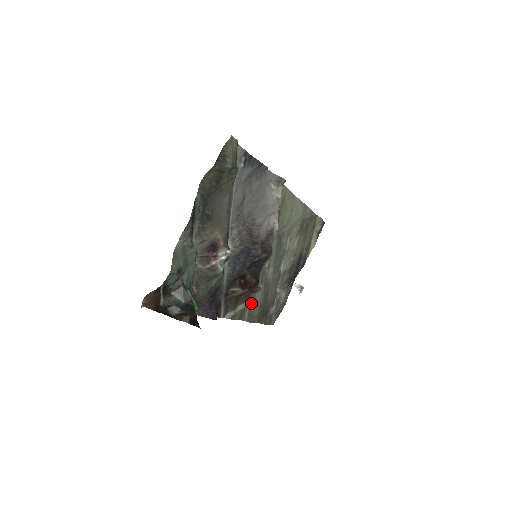
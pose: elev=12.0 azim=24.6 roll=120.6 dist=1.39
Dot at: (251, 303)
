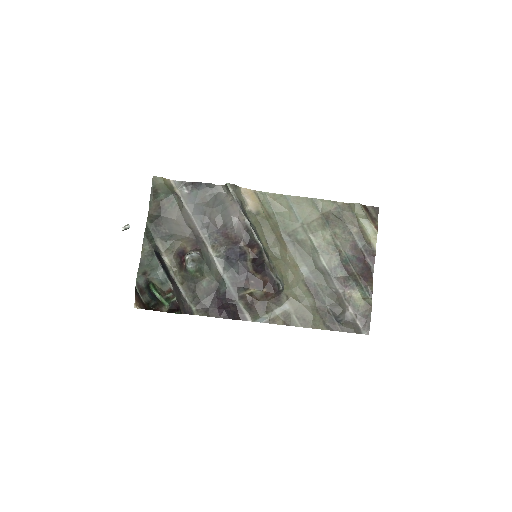
Dot at: (294, 306)
